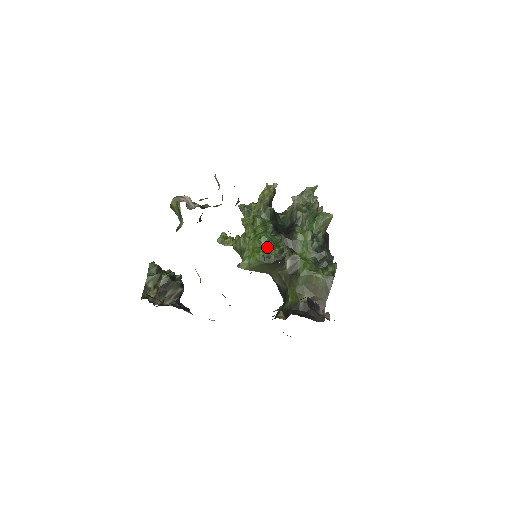
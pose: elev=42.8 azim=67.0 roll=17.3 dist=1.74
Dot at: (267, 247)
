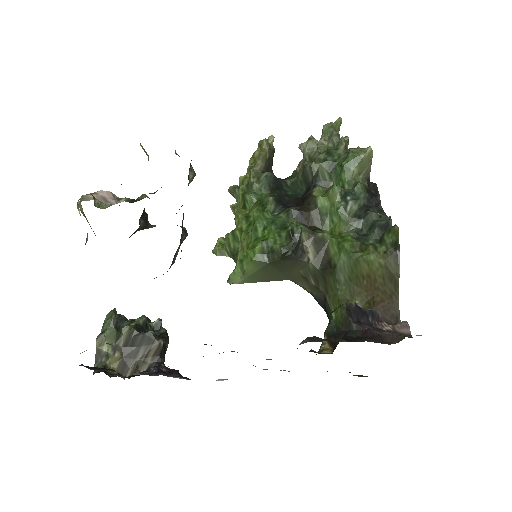
Dot at: occluded
